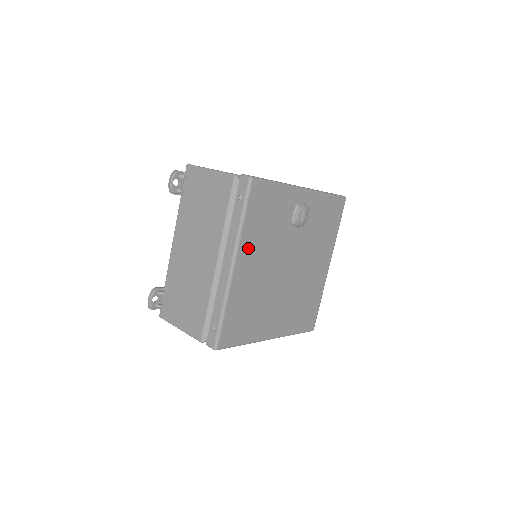
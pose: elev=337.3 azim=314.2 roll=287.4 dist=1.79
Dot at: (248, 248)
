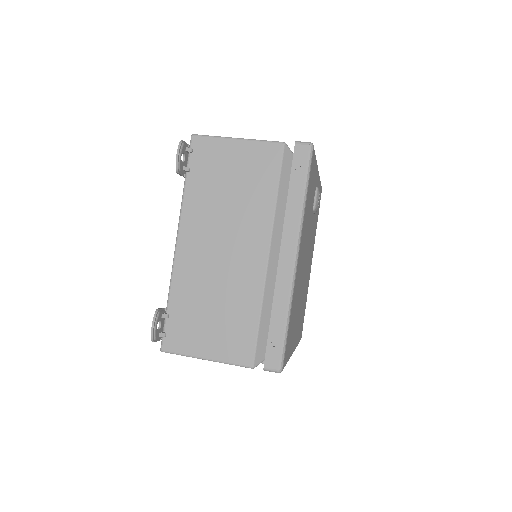
Dot at: (303, 234)
